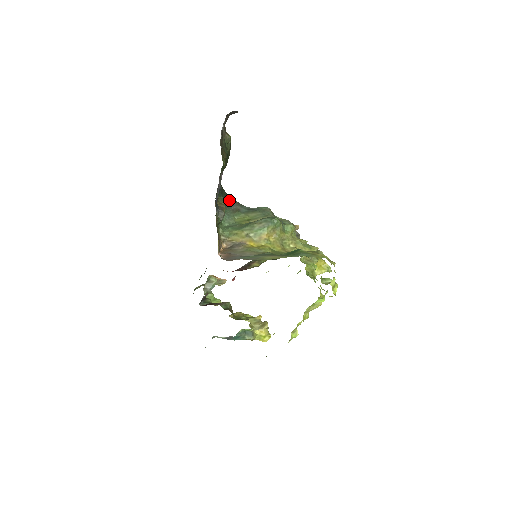
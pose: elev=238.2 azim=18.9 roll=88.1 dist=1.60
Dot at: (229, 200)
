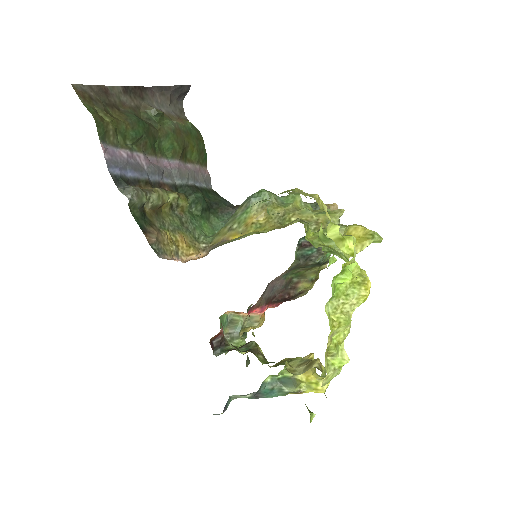
Dot at: (229, 206)
